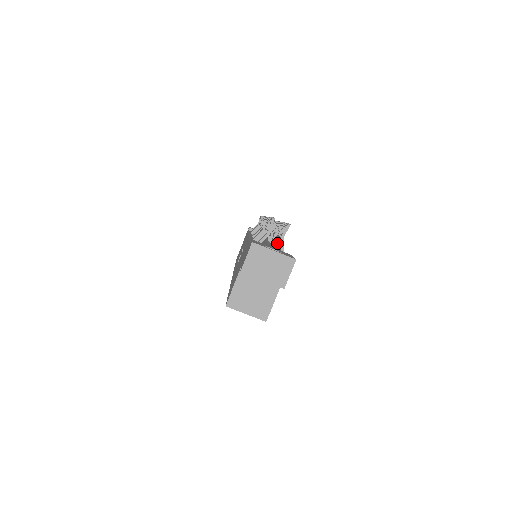
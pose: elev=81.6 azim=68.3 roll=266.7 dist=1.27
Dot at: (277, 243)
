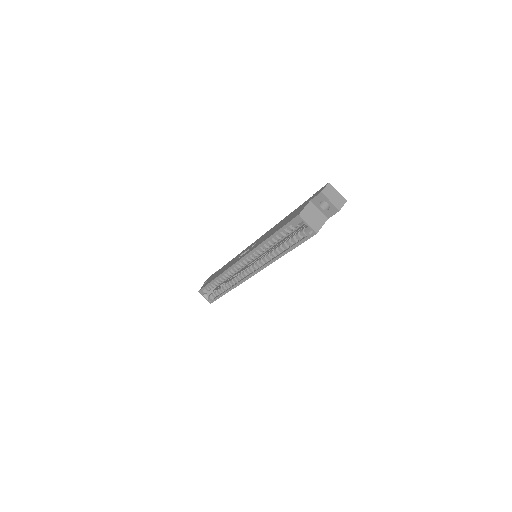
Dot at: occluded
